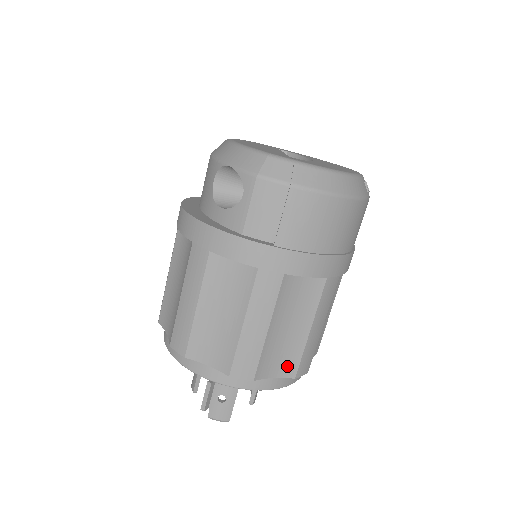
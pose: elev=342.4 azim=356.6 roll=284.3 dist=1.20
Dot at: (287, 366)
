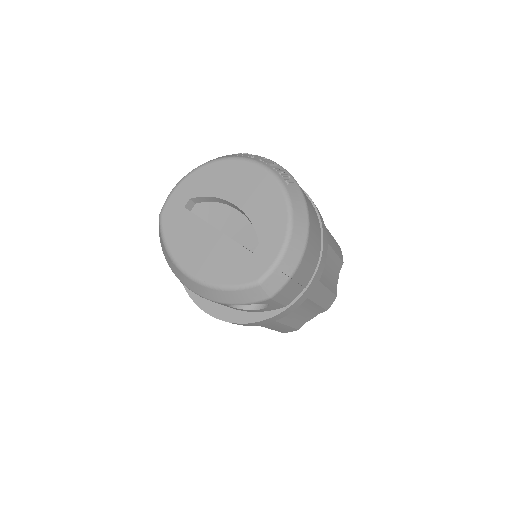
Dot at: (338, 269)
